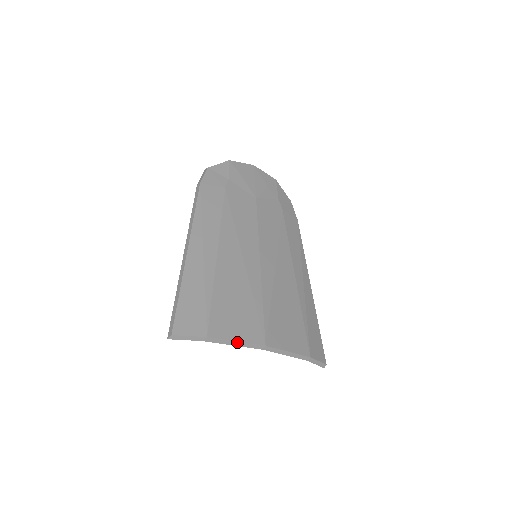
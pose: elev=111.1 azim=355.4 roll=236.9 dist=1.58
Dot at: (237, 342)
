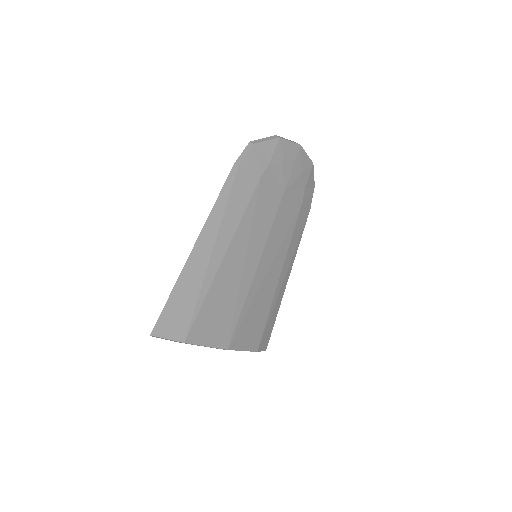
Dot at: (207, 346)
